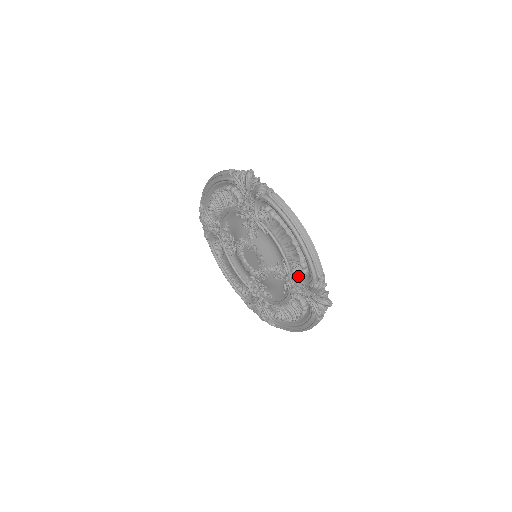
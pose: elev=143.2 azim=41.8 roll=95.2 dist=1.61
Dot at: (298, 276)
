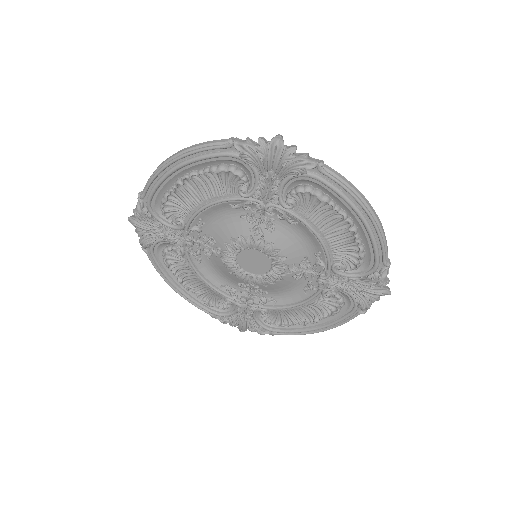
Dot at: (347, 269)
